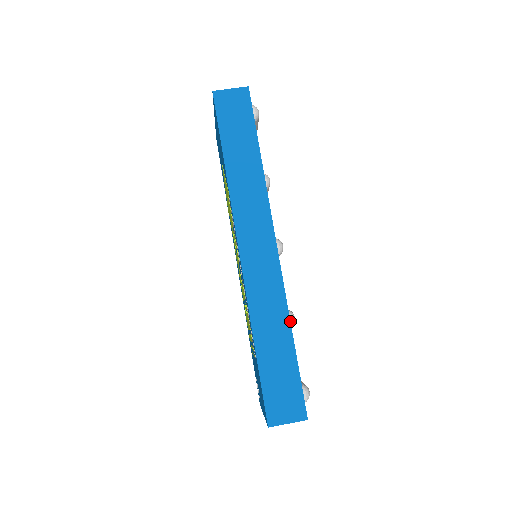
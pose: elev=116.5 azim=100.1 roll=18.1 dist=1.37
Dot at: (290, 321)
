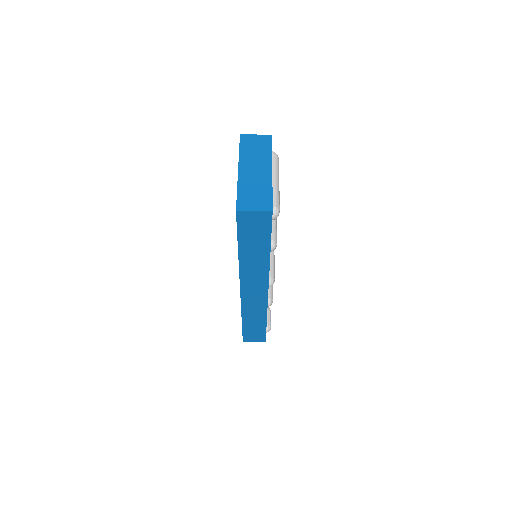
Dot at: occluded
